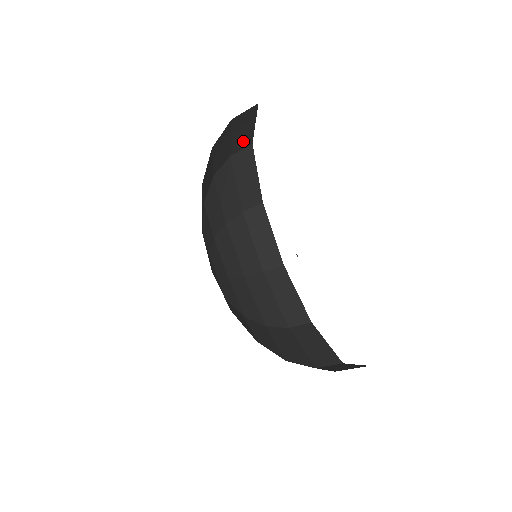
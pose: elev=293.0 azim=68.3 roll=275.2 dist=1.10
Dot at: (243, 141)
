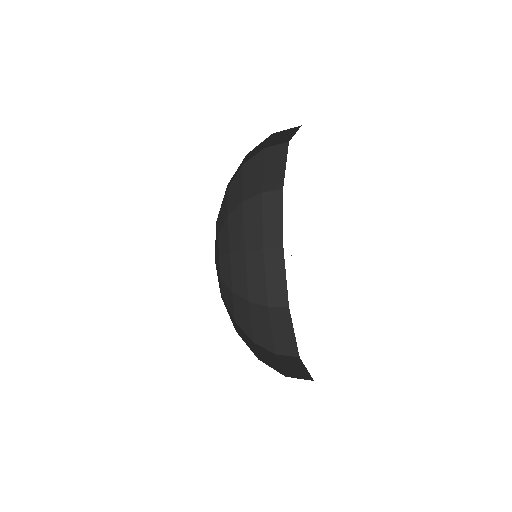
Dot at: (274, 236)
